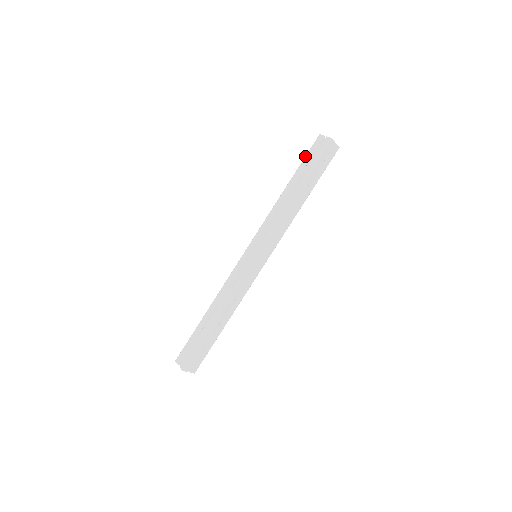
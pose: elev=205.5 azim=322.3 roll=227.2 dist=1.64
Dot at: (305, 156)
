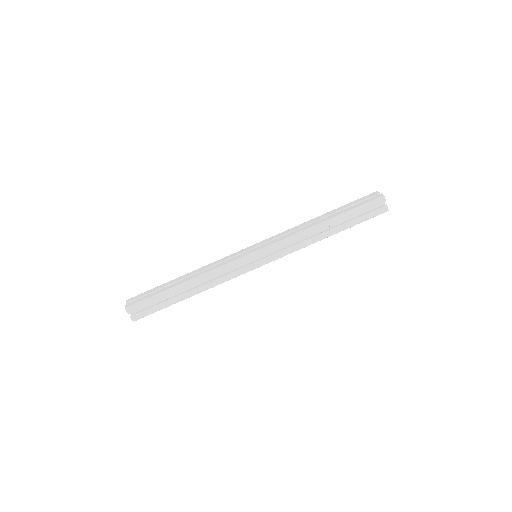
Dot at: (360, 206)
